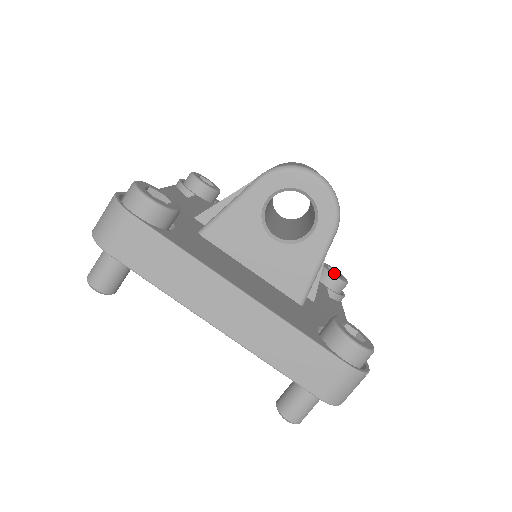
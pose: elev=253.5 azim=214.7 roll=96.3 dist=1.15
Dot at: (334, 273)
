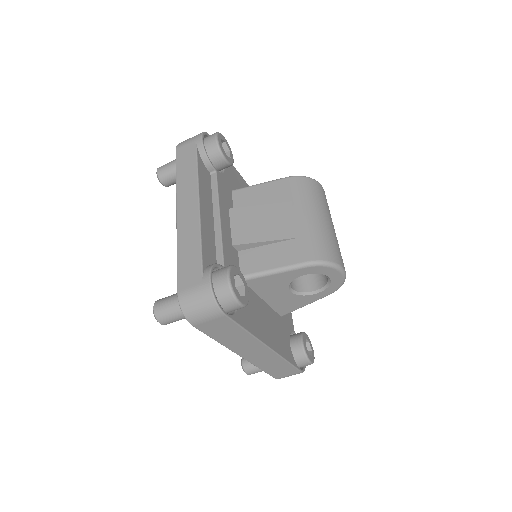
Dot at: occluded
